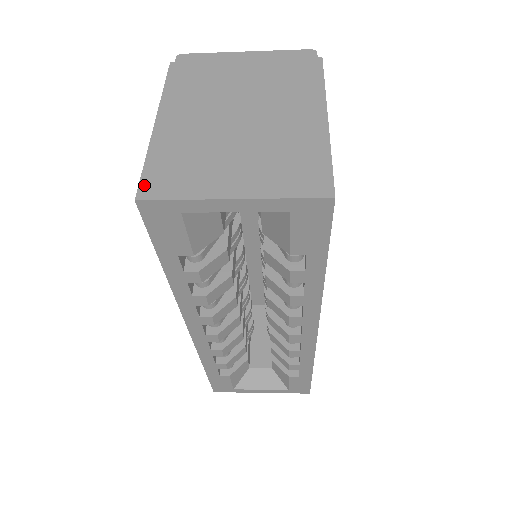
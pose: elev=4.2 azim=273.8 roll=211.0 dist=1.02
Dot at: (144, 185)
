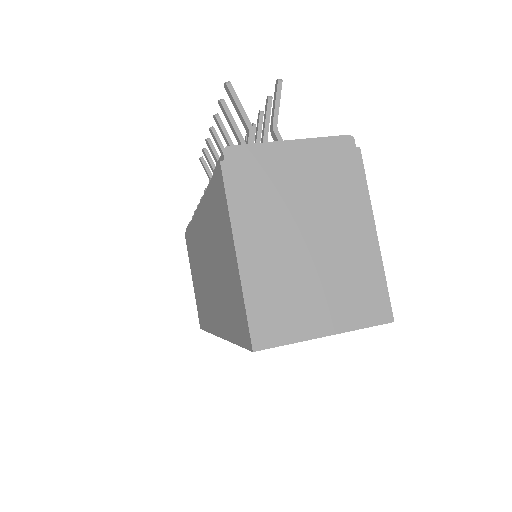
Dot at: (255, 334)
